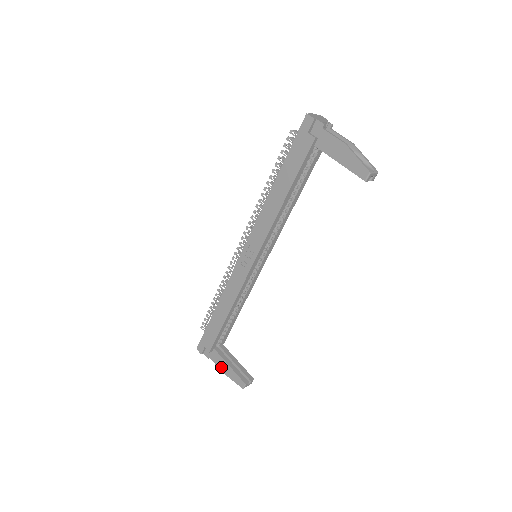
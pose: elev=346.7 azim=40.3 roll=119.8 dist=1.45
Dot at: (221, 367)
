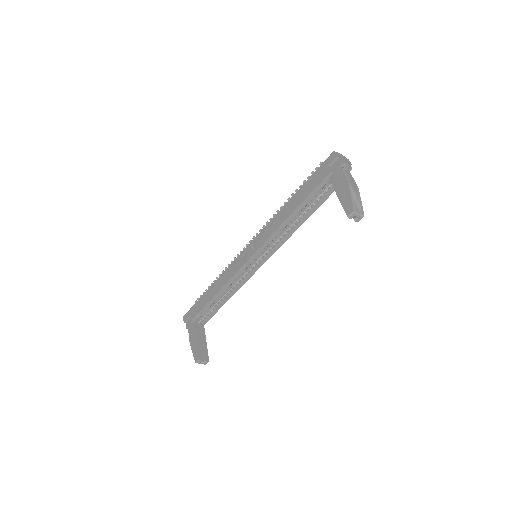
Dot at: (191, 339)
